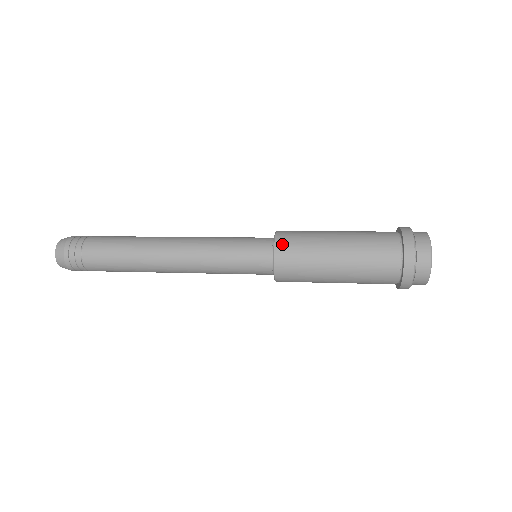
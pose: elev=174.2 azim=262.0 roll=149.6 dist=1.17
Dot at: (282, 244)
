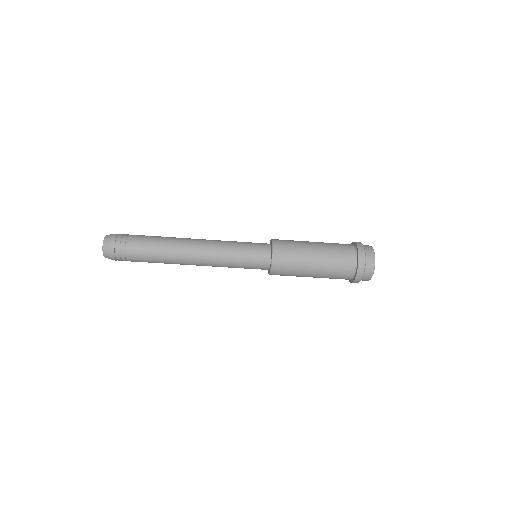
Dot at: occluded
